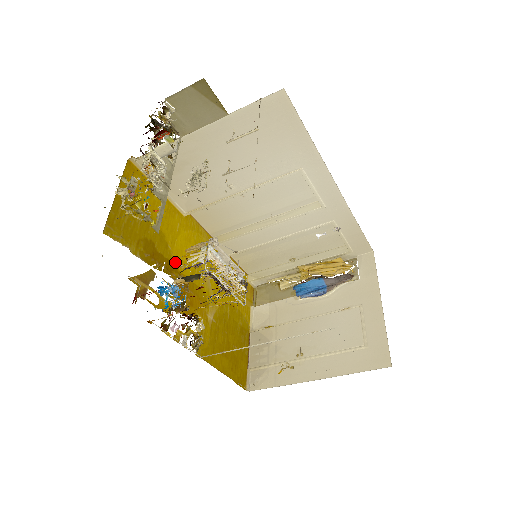
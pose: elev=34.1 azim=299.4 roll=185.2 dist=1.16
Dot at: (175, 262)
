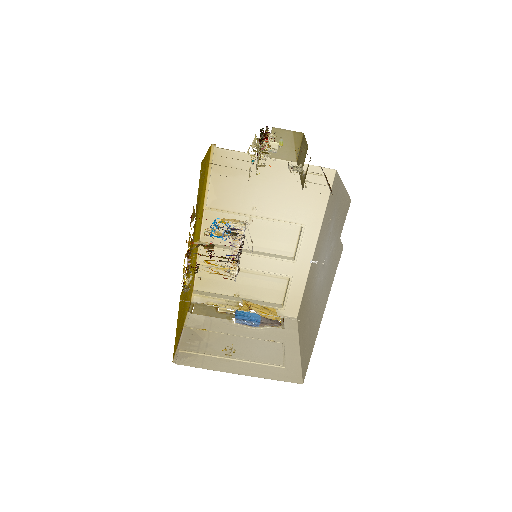
Dot at: occluded
